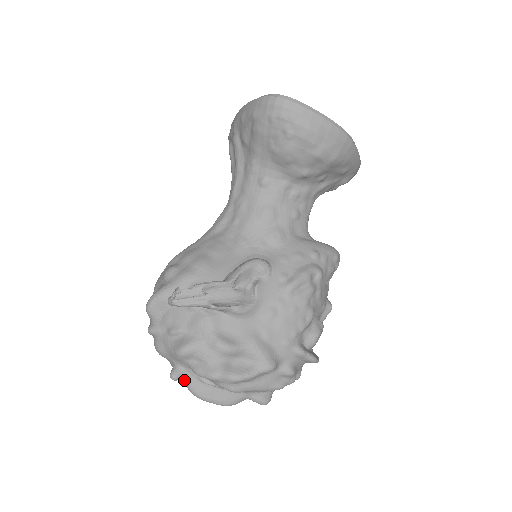
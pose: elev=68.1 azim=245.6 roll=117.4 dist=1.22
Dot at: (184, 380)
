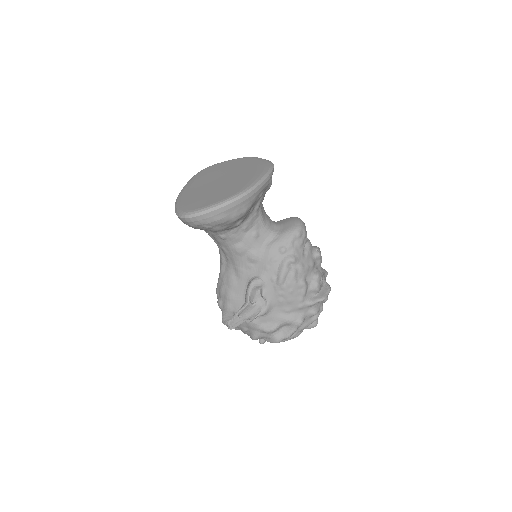
Dot at: occluded
